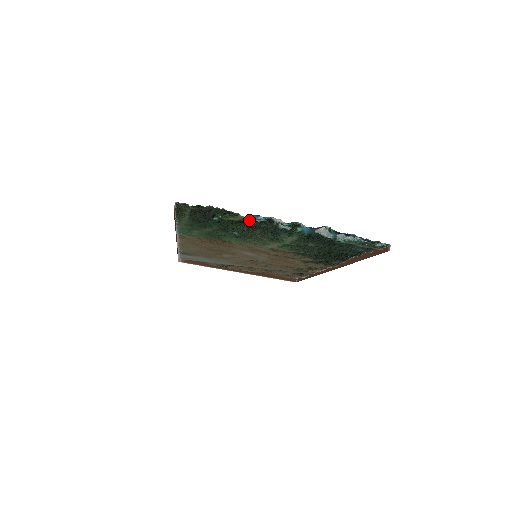
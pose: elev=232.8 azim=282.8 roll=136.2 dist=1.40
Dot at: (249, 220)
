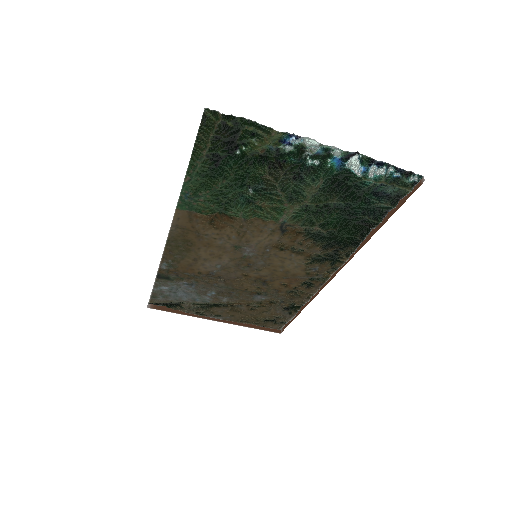
Dot at: (279, 145)
